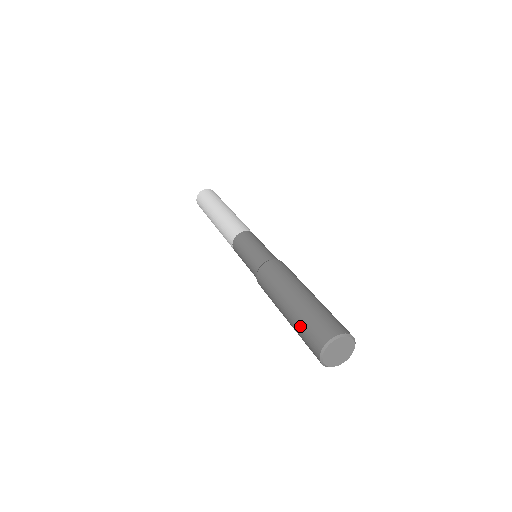
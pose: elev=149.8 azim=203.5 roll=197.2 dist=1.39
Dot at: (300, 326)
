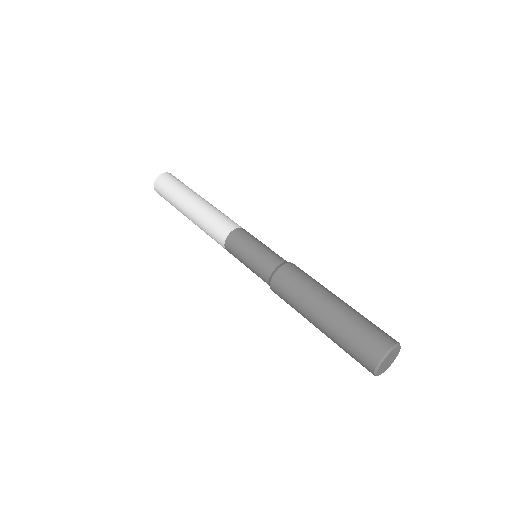
Dot at: (343, 343)
